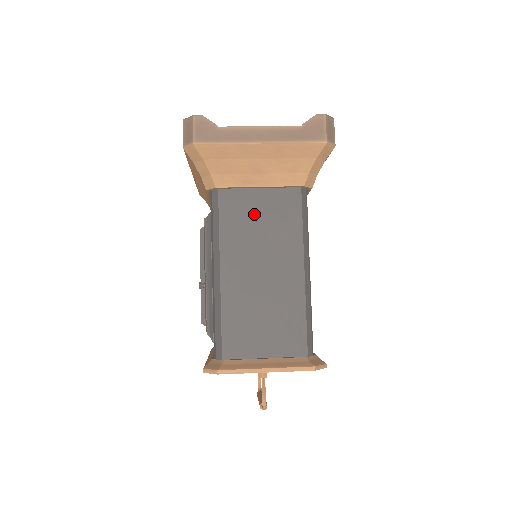
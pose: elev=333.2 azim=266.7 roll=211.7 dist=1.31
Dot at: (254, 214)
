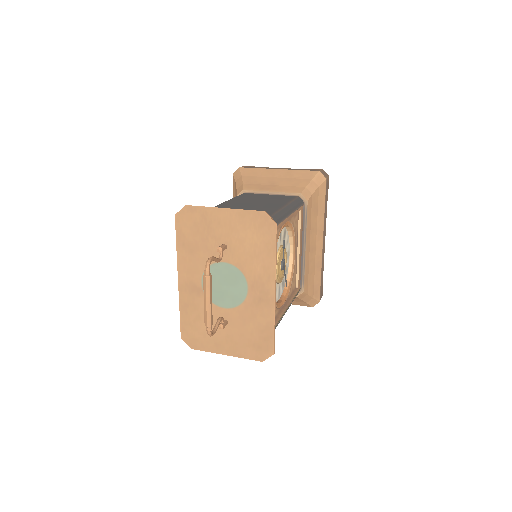
Dot at: (261, 197)
